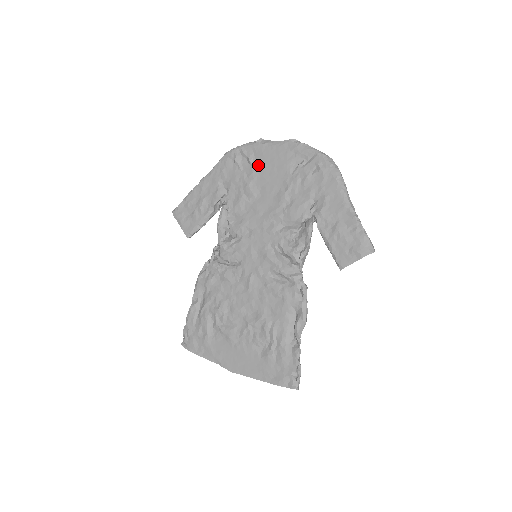
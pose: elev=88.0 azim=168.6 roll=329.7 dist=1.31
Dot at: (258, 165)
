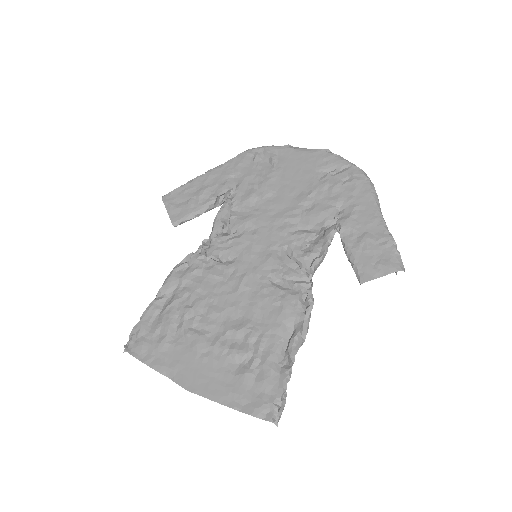
Dot at: (281, 166)
